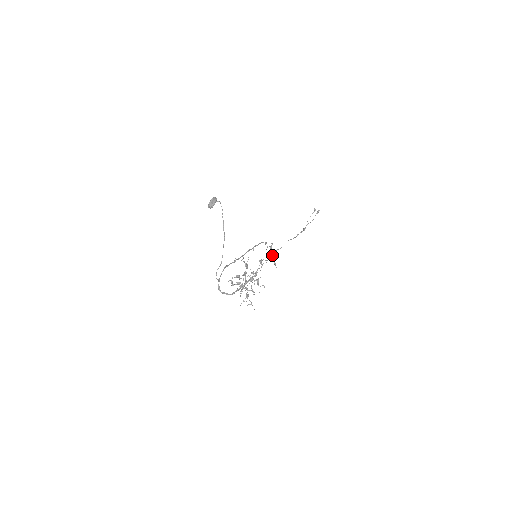
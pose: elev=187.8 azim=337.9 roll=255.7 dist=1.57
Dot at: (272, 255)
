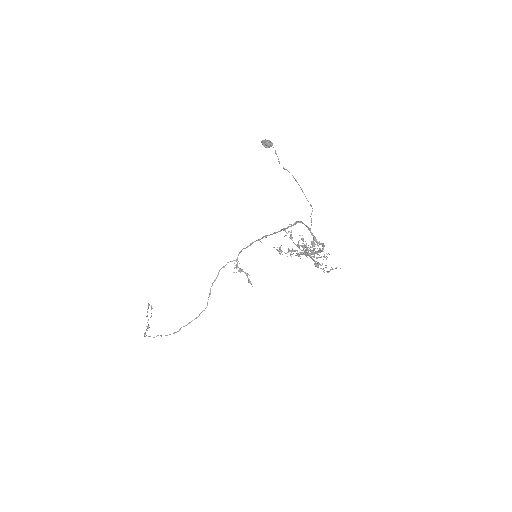
Dot at: (165, 335)
